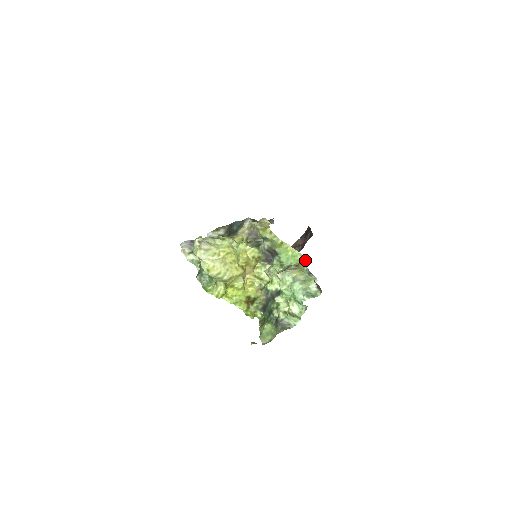
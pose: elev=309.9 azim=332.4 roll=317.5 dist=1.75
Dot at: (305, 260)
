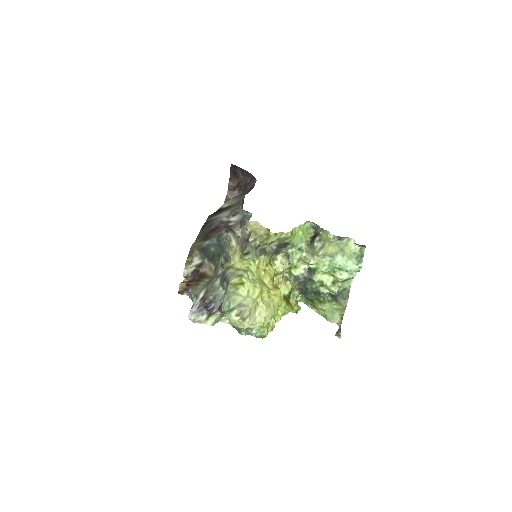
Dot at: (311, 224)
